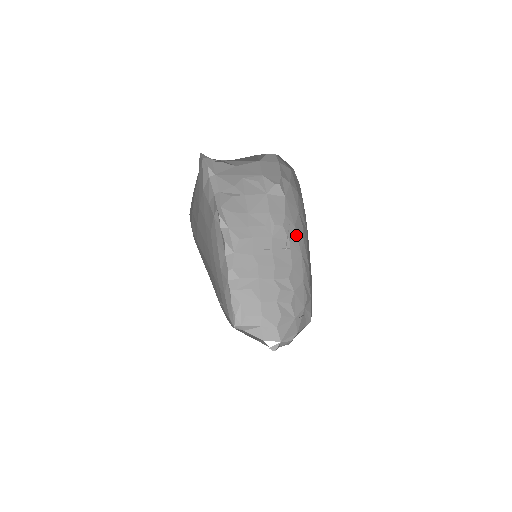
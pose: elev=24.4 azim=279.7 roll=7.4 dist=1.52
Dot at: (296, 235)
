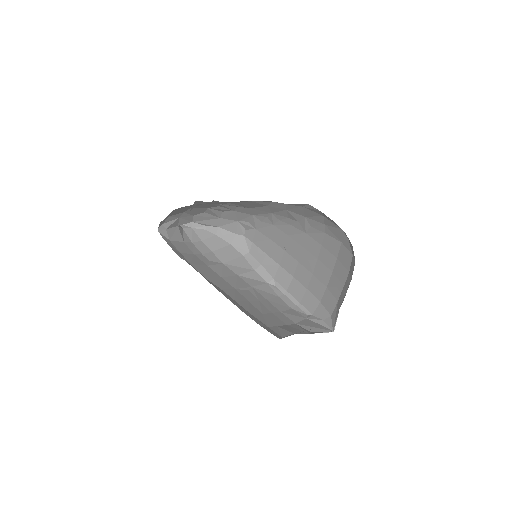
Dot at: (281, 211)
